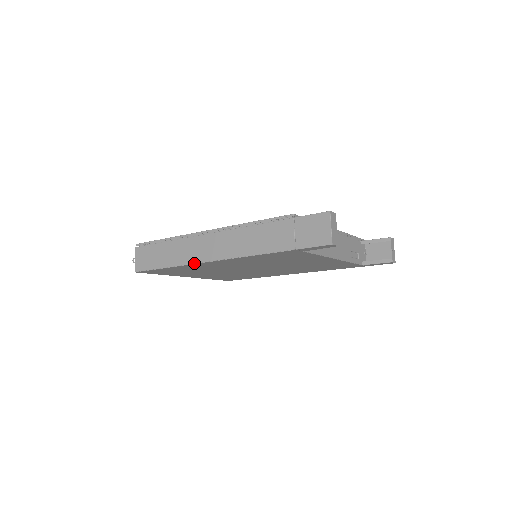
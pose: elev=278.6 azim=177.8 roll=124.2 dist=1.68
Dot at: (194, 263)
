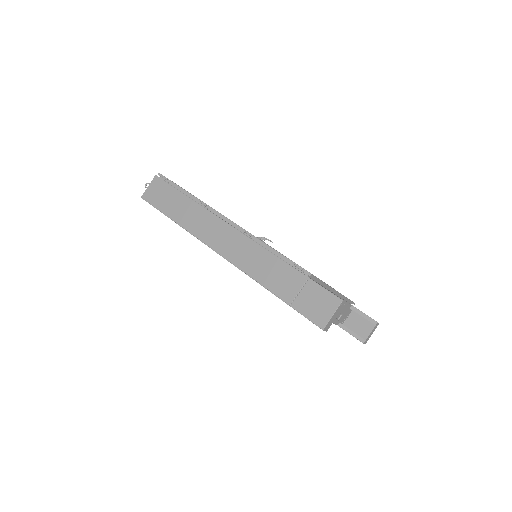
Dot at: (197, 237)
